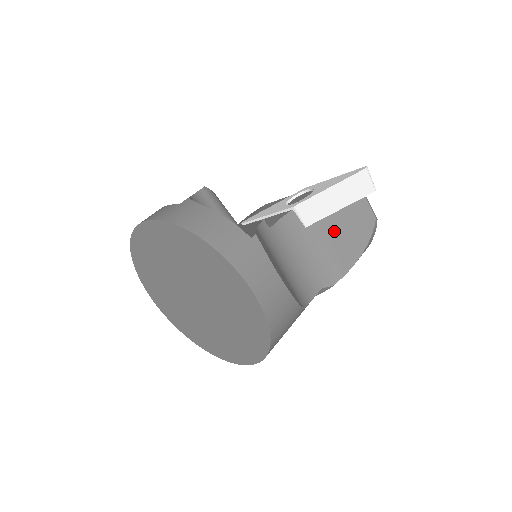
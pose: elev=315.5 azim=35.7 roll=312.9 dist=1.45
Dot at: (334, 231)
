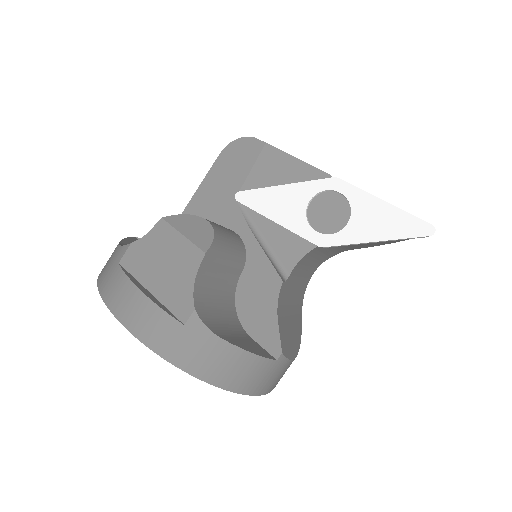
Dot at: occluded
